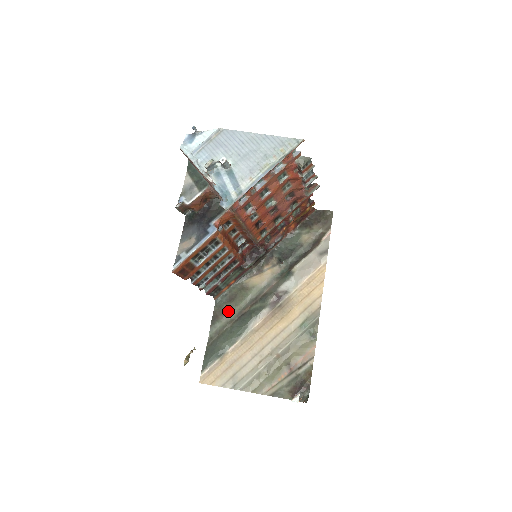
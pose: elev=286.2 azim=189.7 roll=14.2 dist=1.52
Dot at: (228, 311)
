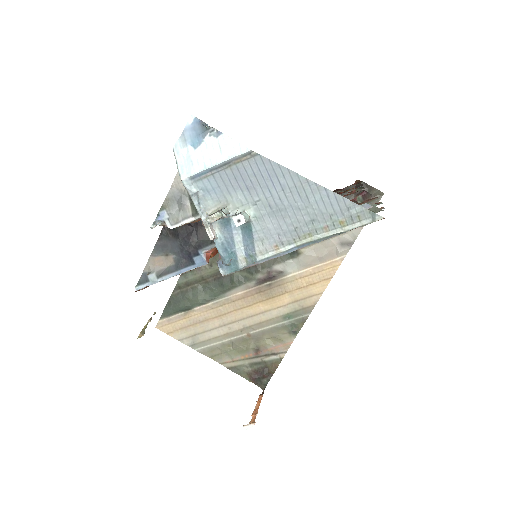
Dot at: (206, 266)
